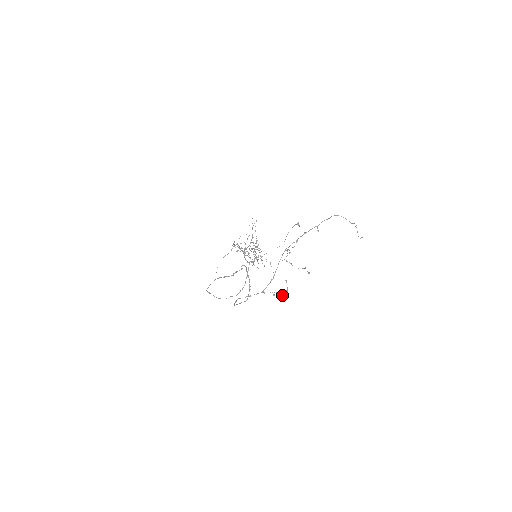
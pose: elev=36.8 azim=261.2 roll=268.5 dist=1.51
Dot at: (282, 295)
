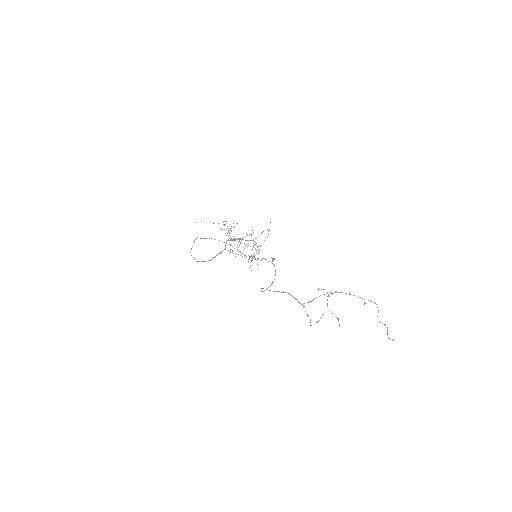
Dot at: occluded
